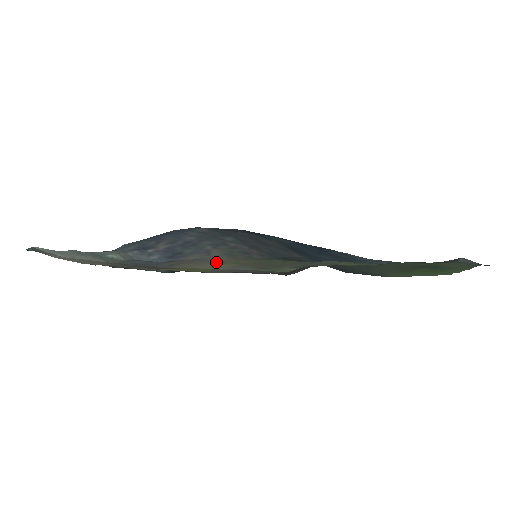
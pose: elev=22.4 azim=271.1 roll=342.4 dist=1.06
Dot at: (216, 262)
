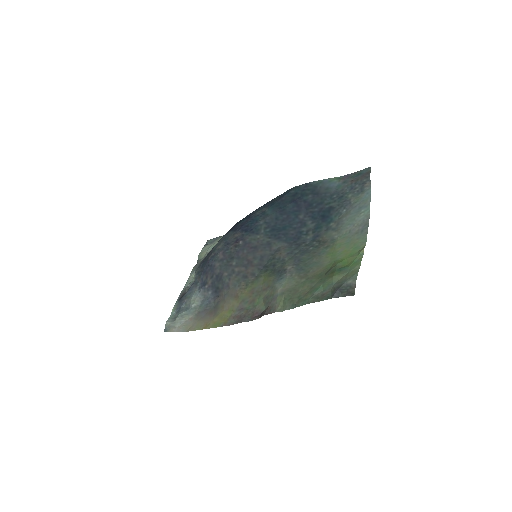
Dot at: (233, 298)
